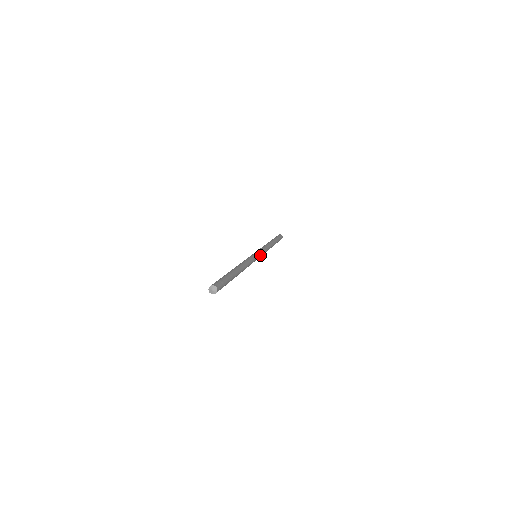
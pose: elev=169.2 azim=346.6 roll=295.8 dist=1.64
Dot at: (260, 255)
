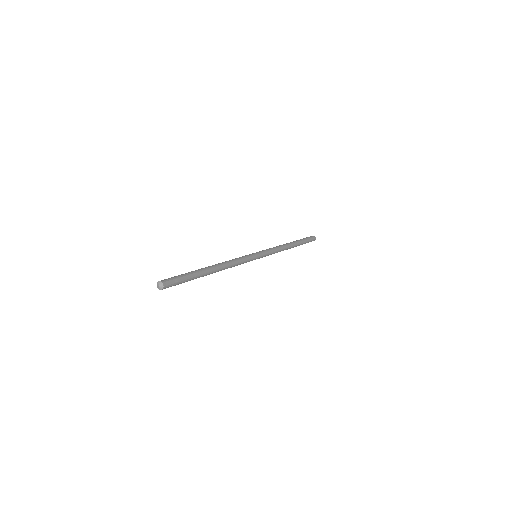
Dot at: (261, 257)
